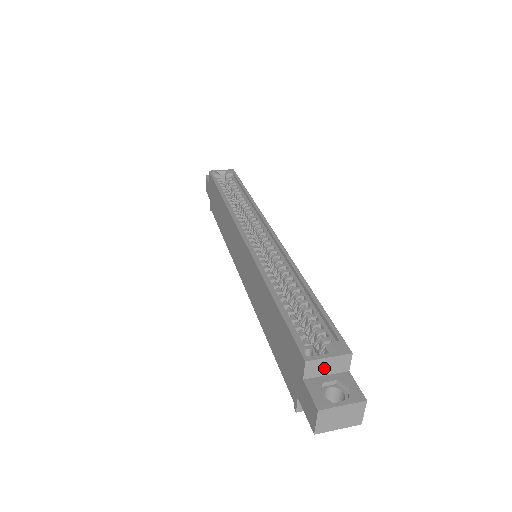
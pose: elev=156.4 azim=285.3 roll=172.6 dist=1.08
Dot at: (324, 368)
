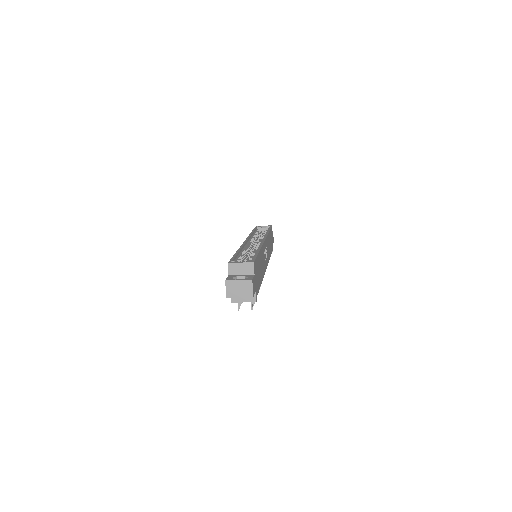
Dot at: (239, 270)
